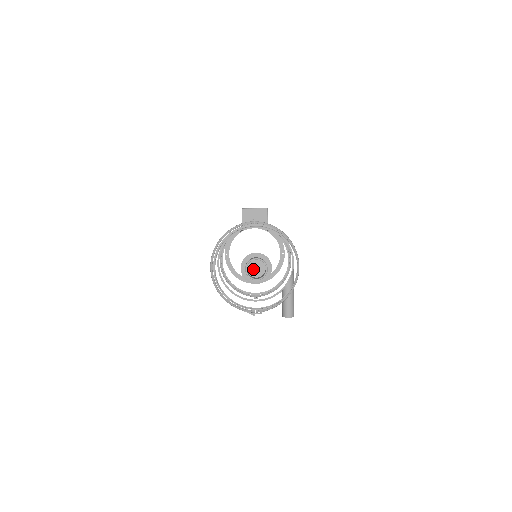
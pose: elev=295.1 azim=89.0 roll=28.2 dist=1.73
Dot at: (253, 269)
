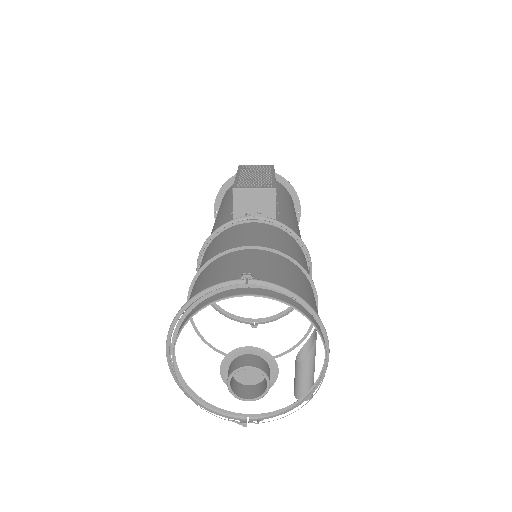
Dot at: (243, 372)
